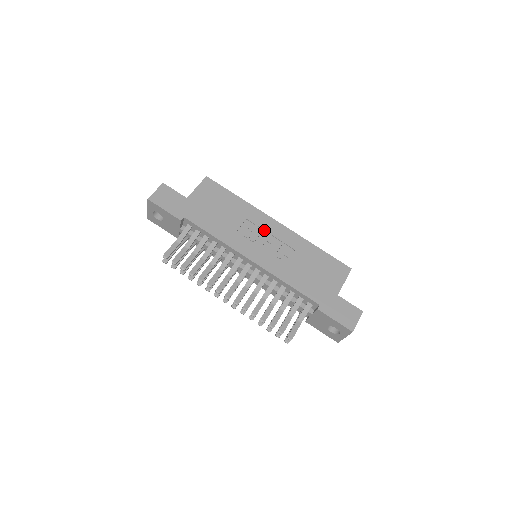
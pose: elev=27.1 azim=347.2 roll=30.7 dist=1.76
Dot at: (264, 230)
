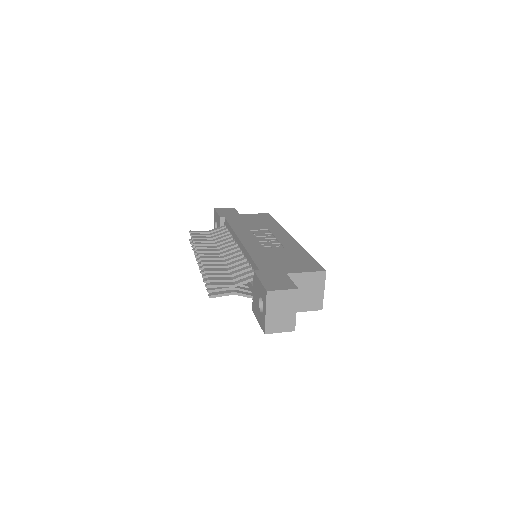
Dot at: (274, 236)
